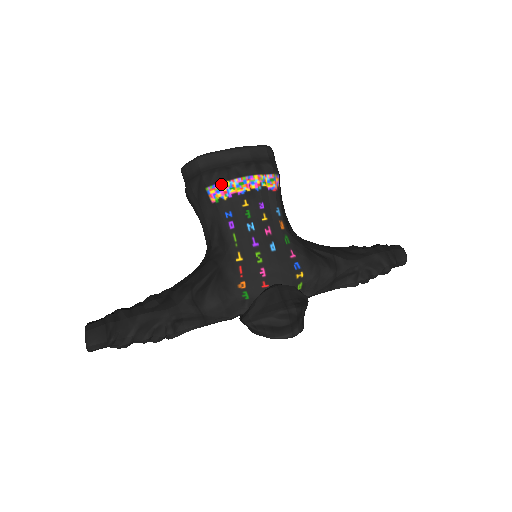
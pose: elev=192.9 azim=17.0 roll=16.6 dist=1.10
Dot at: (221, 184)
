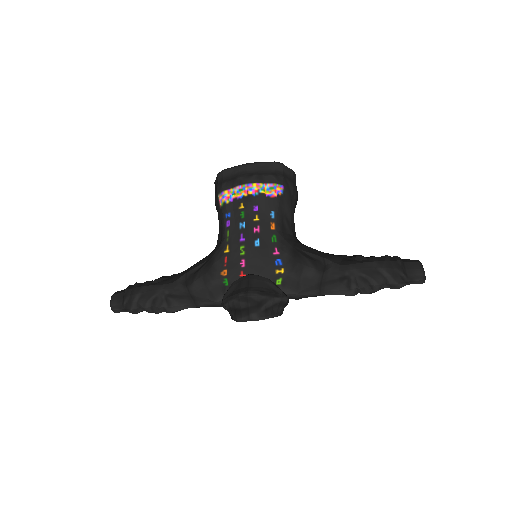
Dot at: (226, 191)
